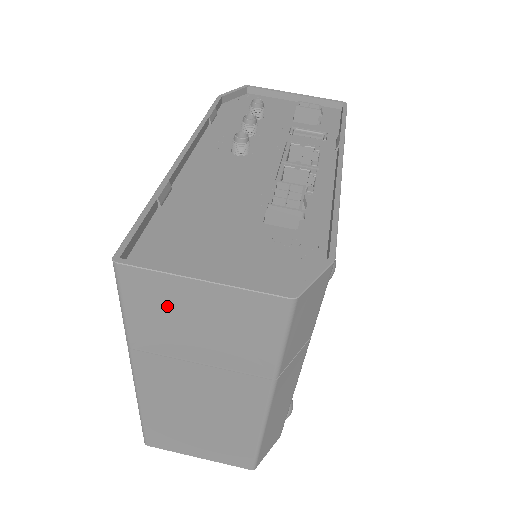
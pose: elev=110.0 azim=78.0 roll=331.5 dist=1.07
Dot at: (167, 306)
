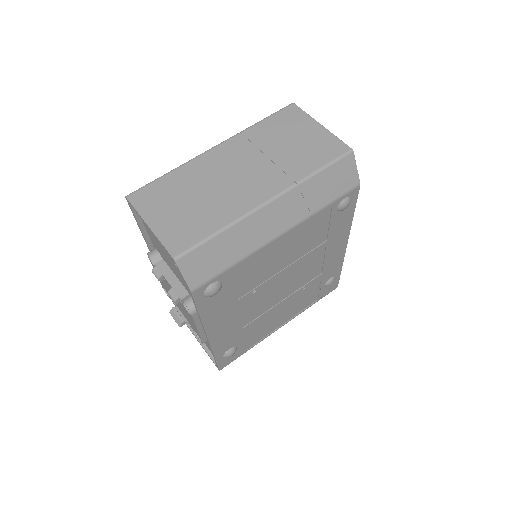
Dot at: (291, 126)
